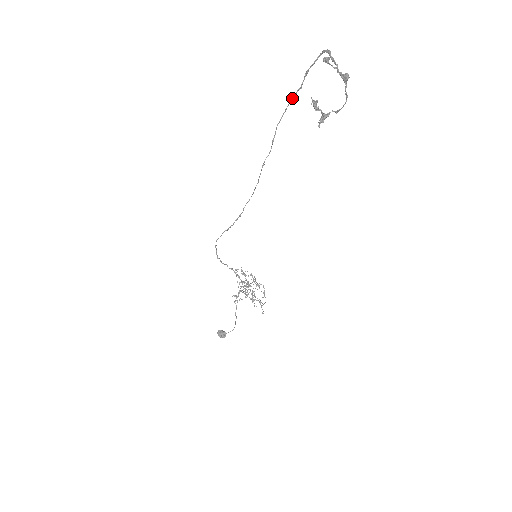
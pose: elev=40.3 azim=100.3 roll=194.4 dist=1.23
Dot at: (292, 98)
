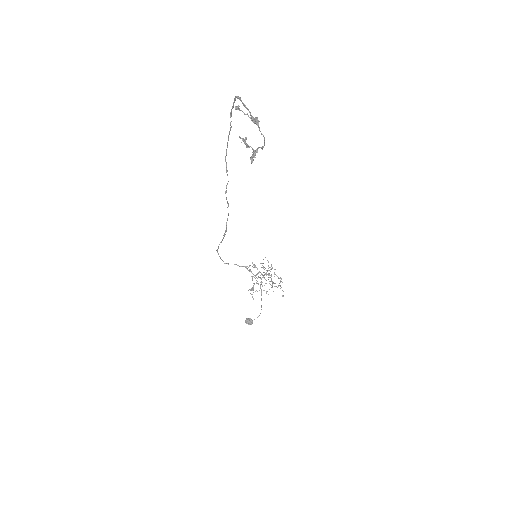
Dot at: (228, 135)
